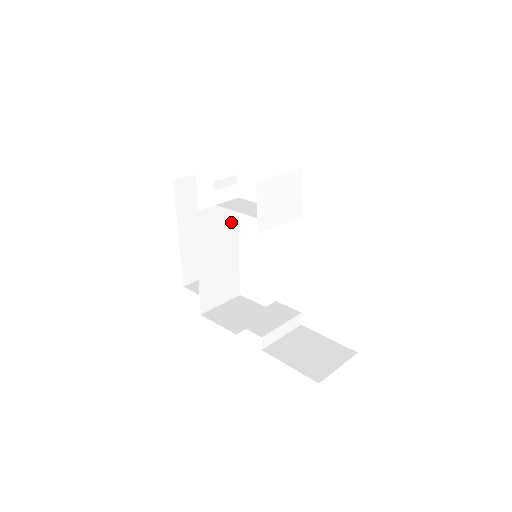
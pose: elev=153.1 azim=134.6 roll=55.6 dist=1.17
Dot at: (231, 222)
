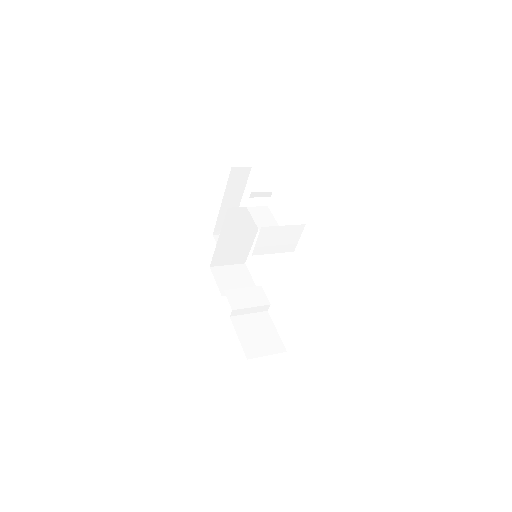
Dot at: occluded
